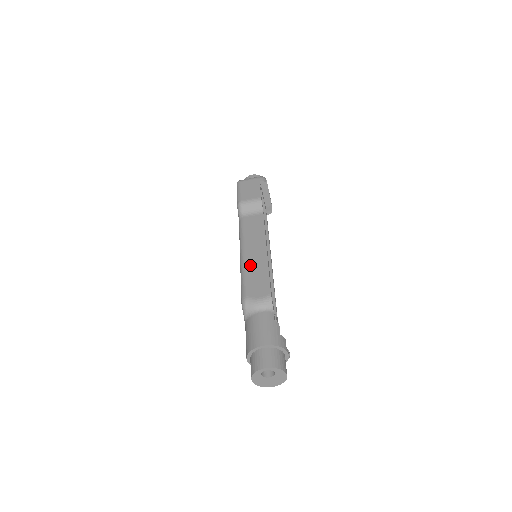
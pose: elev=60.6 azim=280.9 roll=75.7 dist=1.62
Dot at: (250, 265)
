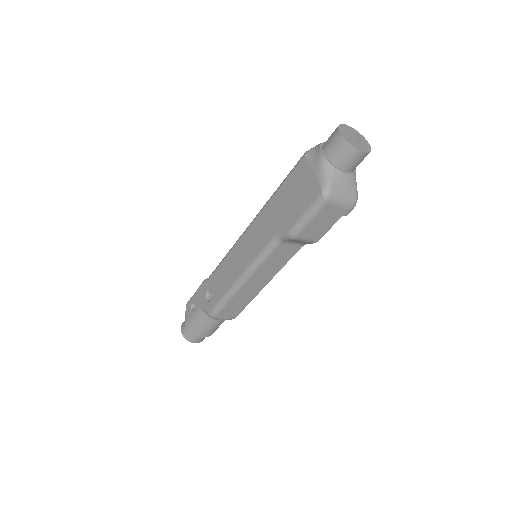
Dot at: (240, 295)
